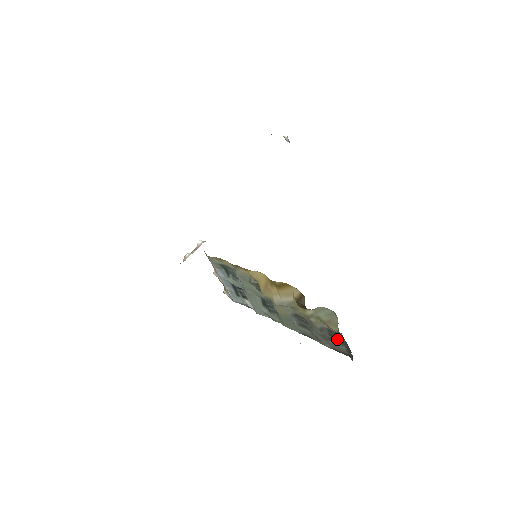
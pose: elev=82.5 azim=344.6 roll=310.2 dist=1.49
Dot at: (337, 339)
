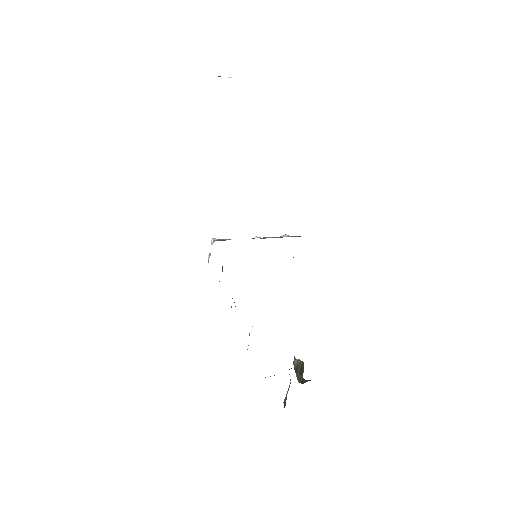
Dot at: occluded
